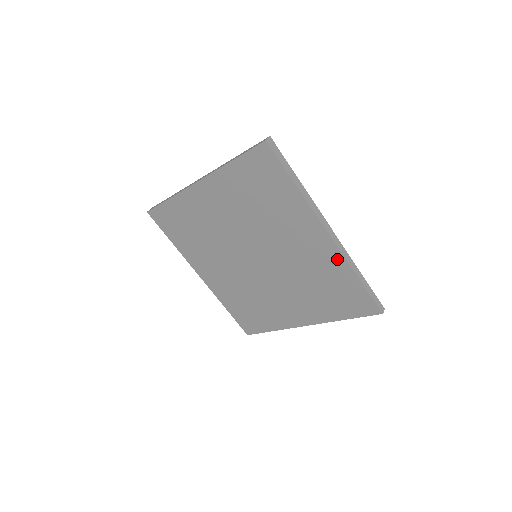
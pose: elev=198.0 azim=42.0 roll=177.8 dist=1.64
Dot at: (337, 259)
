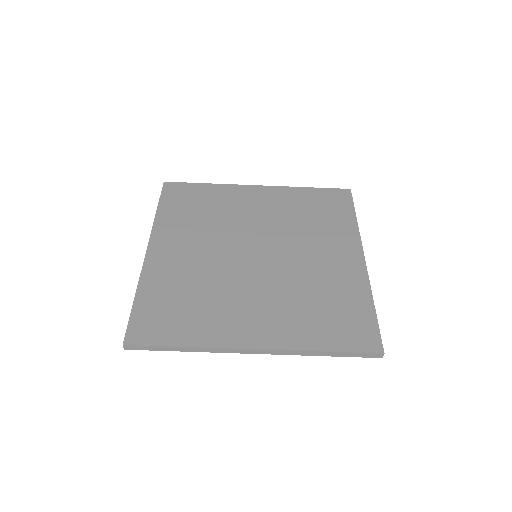
Dot at: (360, 281)
